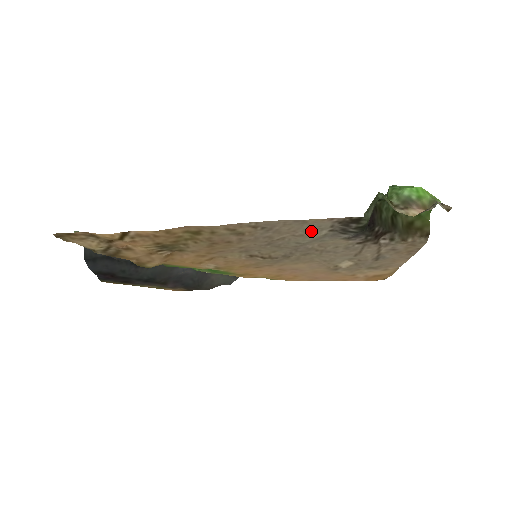
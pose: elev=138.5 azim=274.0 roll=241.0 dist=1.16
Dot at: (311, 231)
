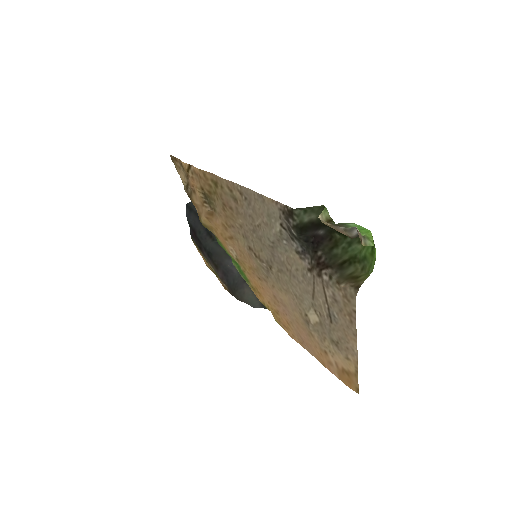
Dot at: (271, 220)
